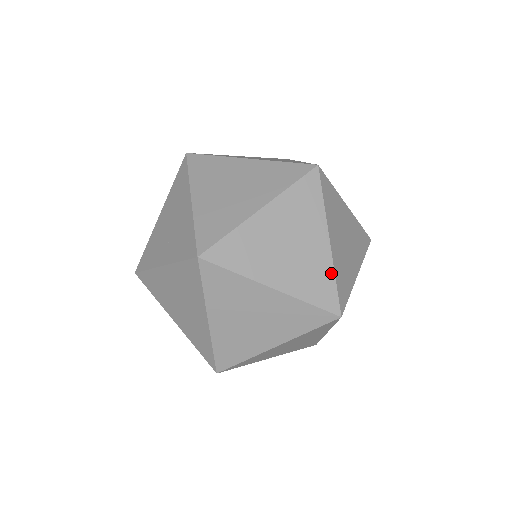
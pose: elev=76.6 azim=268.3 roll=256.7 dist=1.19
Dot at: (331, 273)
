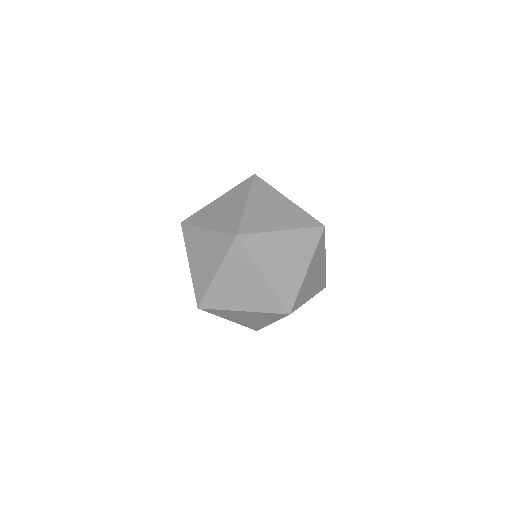
Dot at: (298, 287)
